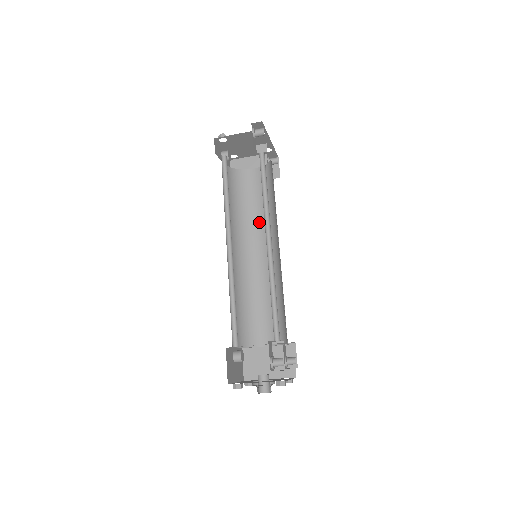
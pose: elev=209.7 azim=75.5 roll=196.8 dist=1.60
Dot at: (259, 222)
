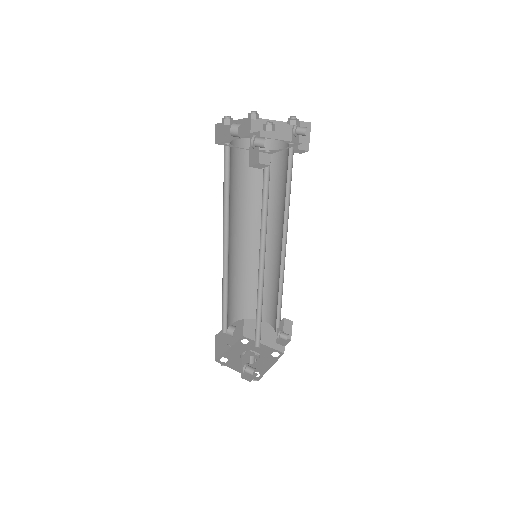
Dot at: (272, 206)
